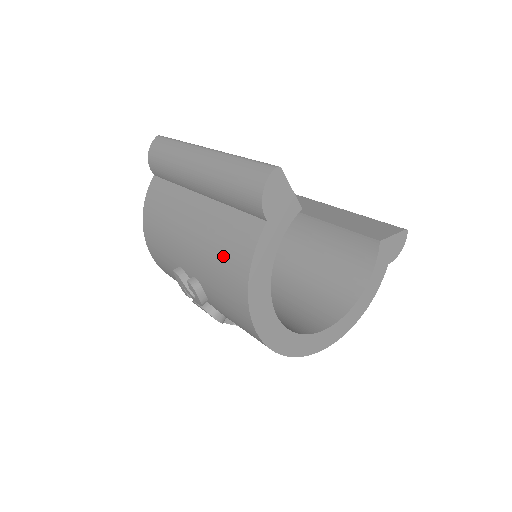
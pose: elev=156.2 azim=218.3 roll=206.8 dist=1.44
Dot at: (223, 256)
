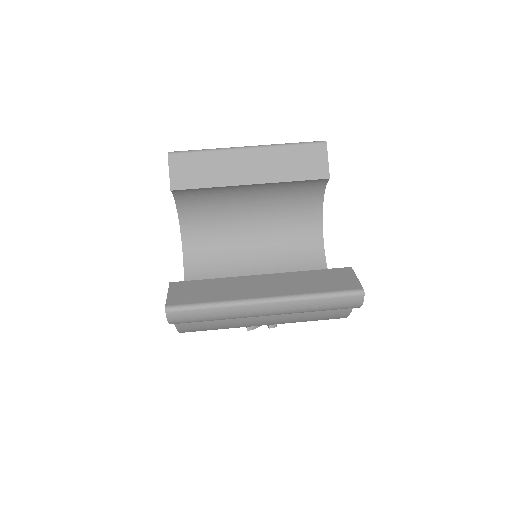
Dot at: occluded
